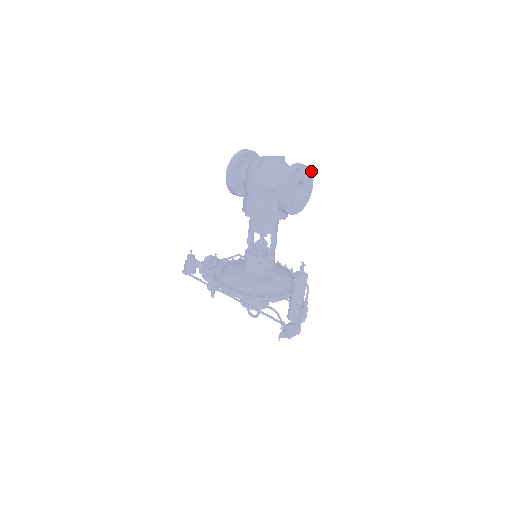
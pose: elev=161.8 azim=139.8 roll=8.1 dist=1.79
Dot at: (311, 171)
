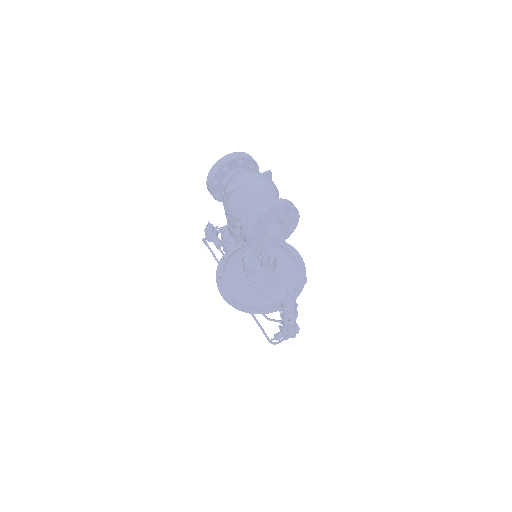
Dot at: (291, 205)
